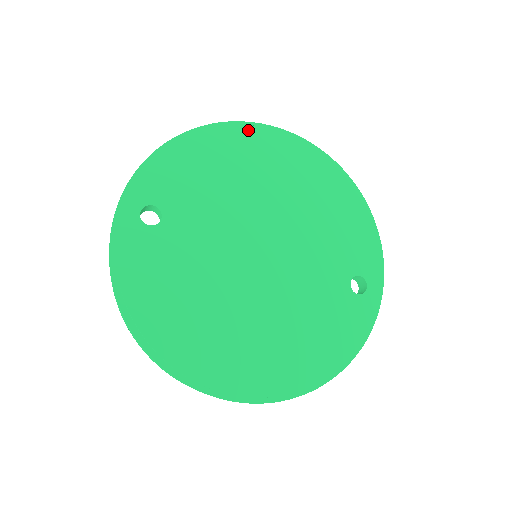
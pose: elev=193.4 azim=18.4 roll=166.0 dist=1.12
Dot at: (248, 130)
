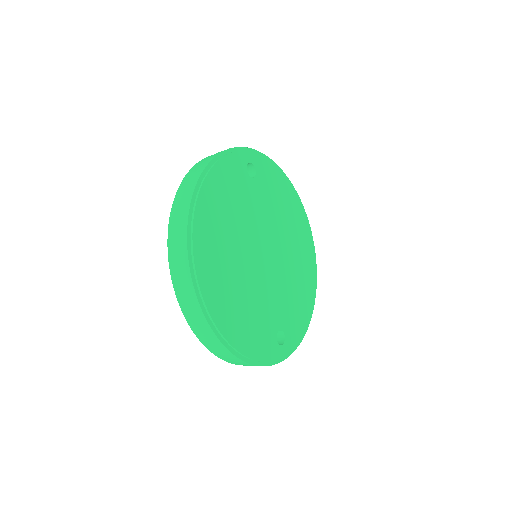
Dot at: (305, 216)
